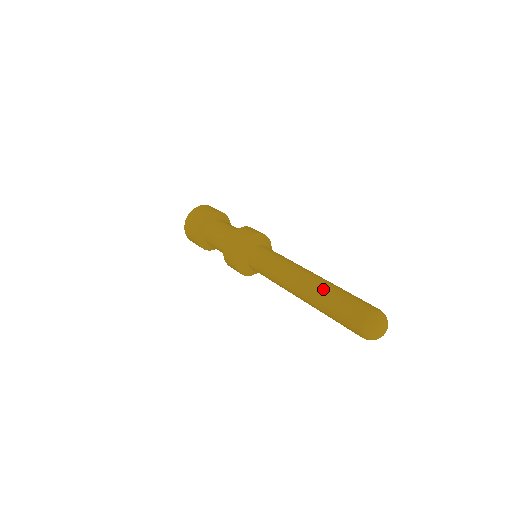
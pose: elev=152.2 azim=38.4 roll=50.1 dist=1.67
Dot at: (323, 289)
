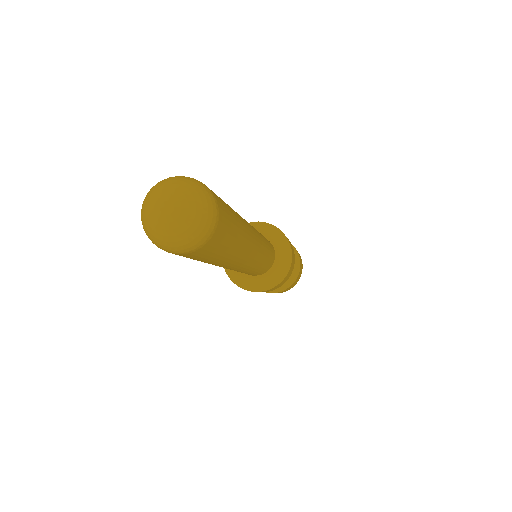
Dot at: occluded
